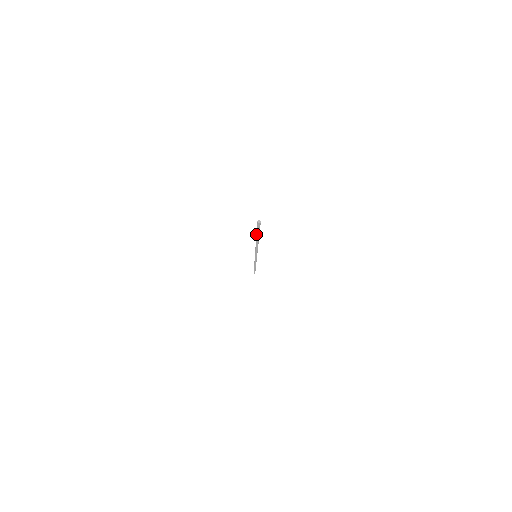
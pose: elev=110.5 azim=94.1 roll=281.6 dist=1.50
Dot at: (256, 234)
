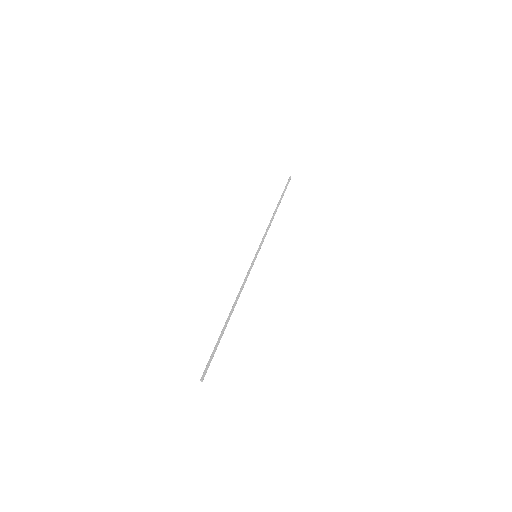
Dot at: (218, 338)
